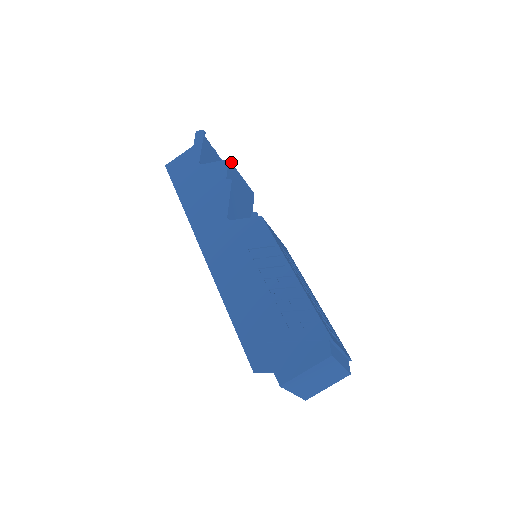
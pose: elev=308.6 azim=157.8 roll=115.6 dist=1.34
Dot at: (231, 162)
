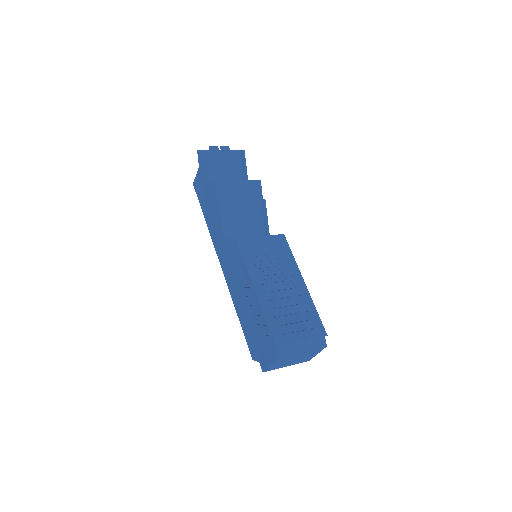
Dot at: occluded
